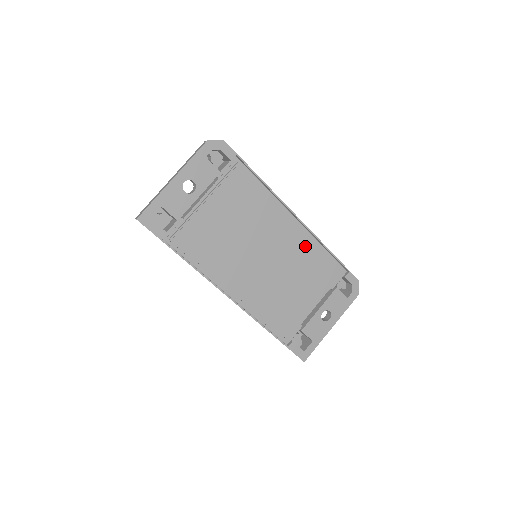
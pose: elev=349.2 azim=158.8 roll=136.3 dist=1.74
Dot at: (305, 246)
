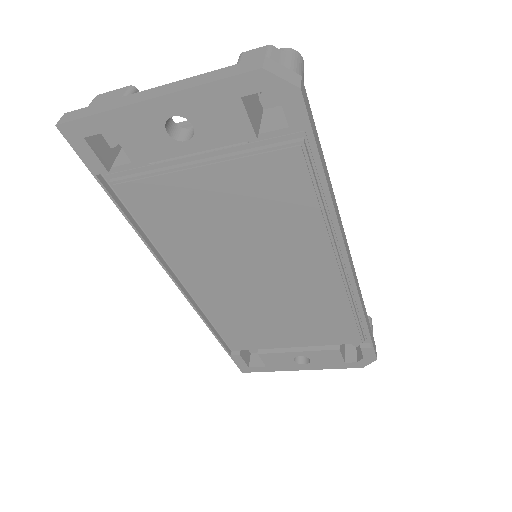
Dot at: (332, 298)
